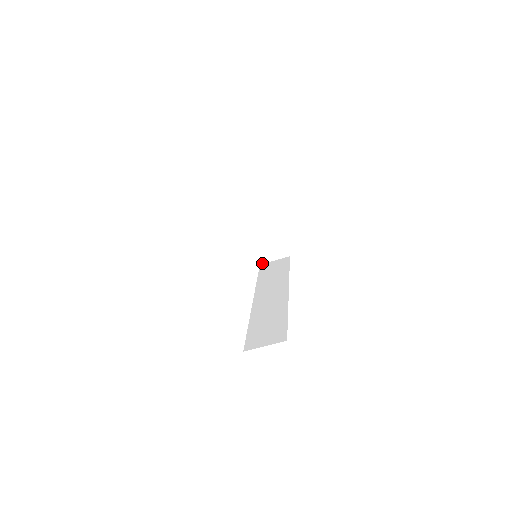
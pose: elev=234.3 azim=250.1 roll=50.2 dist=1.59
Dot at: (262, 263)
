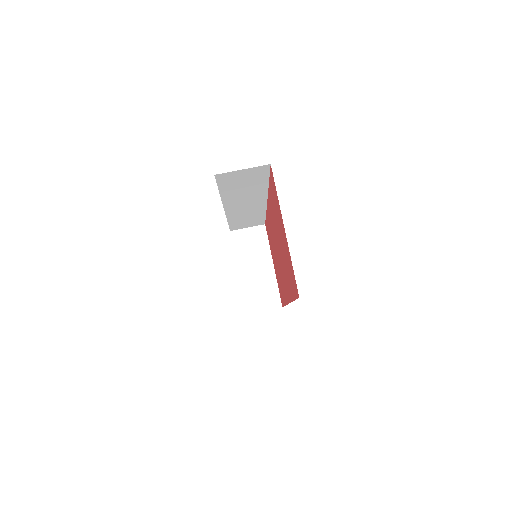
Dot at: (249, 313)
